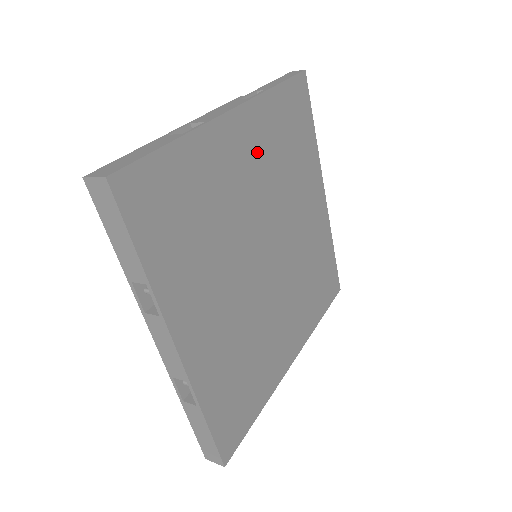
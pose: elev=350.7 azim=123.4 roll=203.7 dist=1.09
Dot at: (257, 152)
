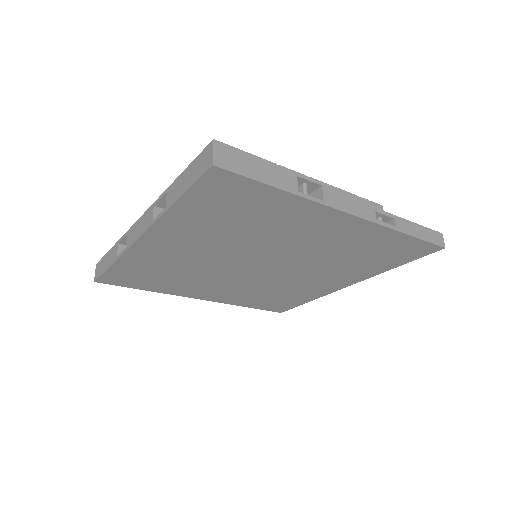
Dot at: (334, 238)
